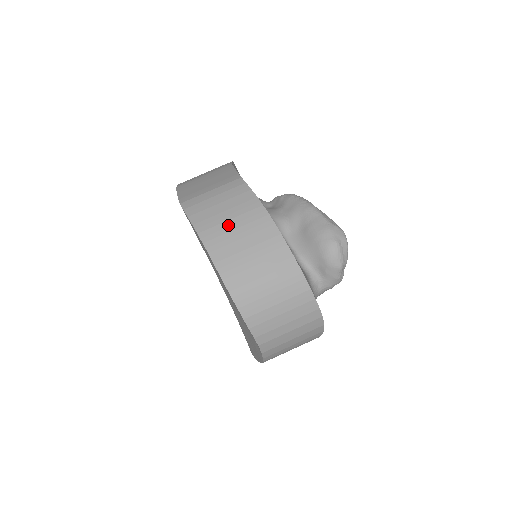
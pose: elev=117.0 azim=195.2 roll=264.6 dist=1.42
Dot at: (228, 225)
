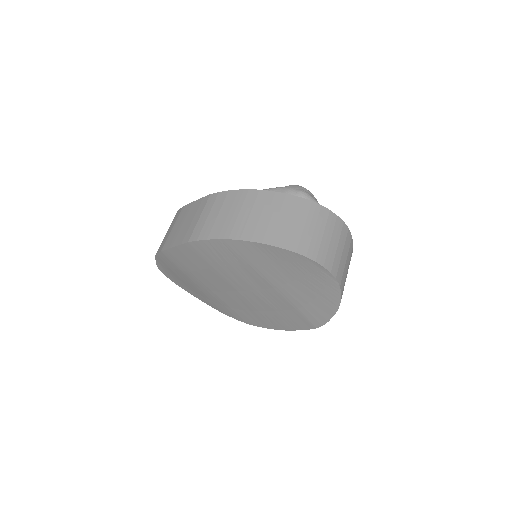
Dot at: (242, 217)
